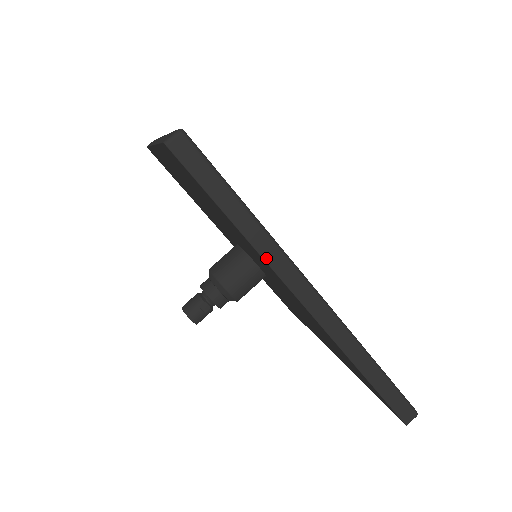
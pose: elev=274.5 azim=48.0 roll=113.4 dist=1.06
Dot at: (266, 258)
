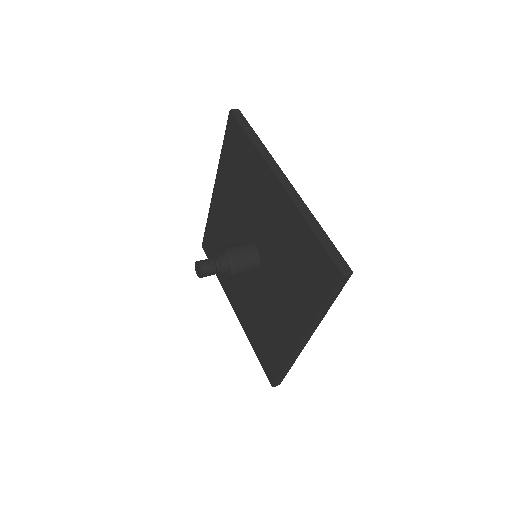
Dot at: (263, 155)
